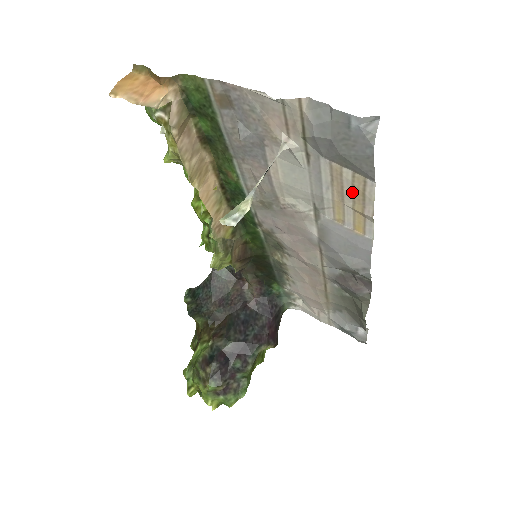
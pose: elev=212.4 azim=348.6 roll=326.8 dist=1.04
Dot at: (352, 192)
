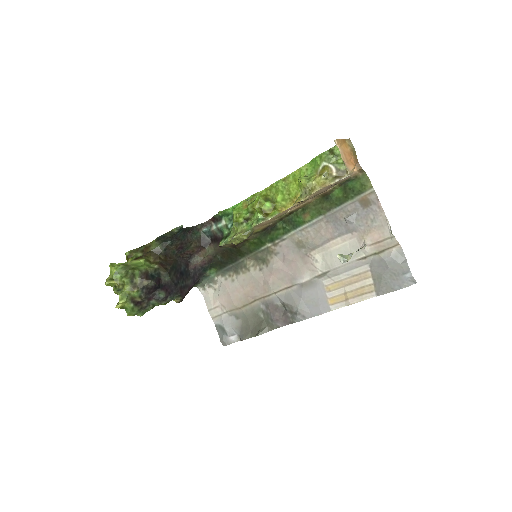
Dot at: (358, 288)
